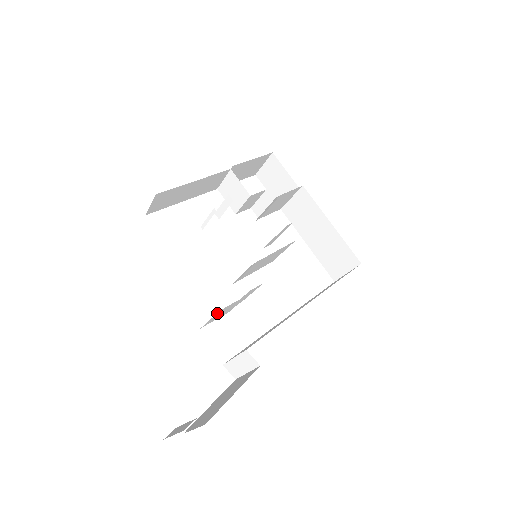
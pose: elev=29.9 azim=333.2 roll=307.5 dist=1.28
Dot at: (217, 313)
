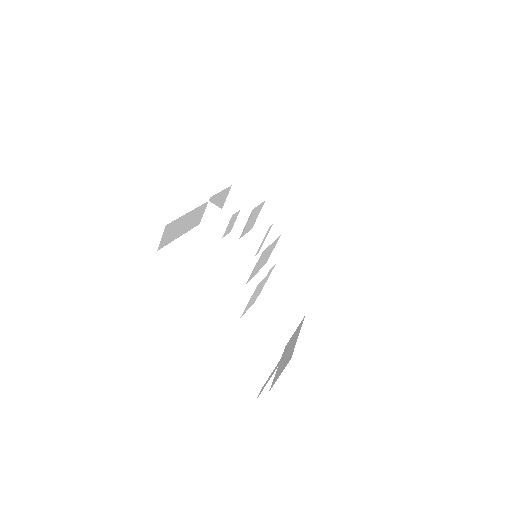
Dot at: (254, 291)
